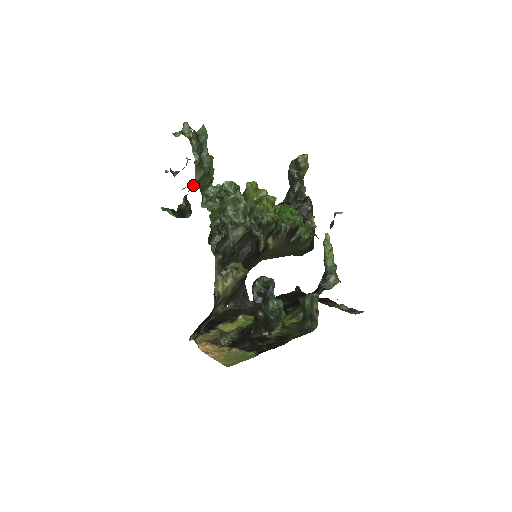
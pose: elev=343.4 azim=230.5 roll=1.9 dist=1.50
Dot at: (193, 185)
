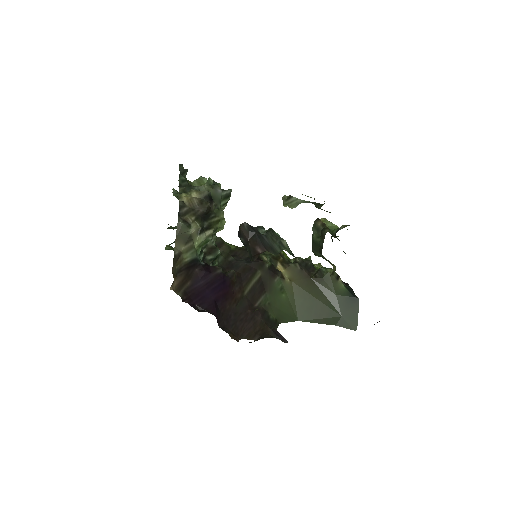
Dot at: occluded
